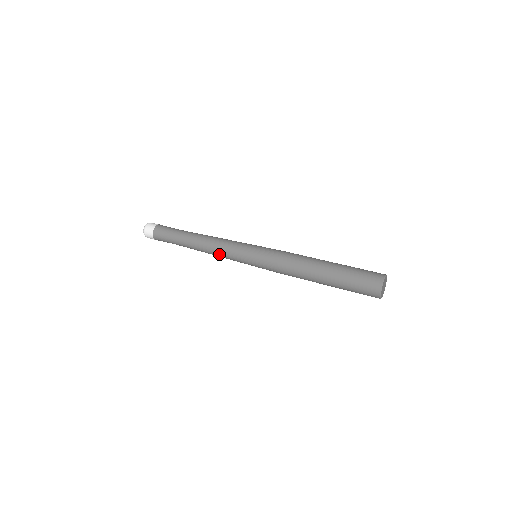
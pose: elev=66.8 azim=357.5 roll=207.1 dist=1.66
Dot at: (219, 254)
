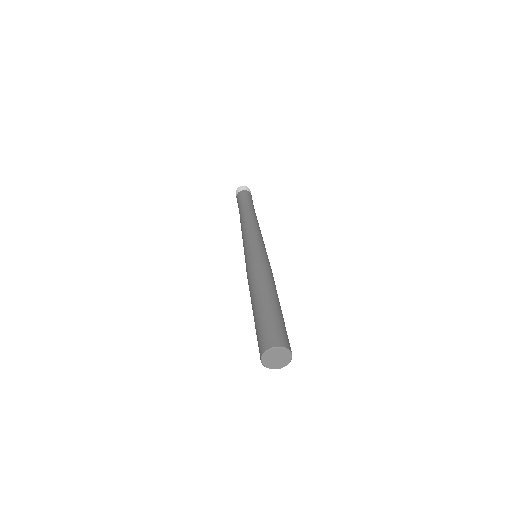
Dot at: occluded
